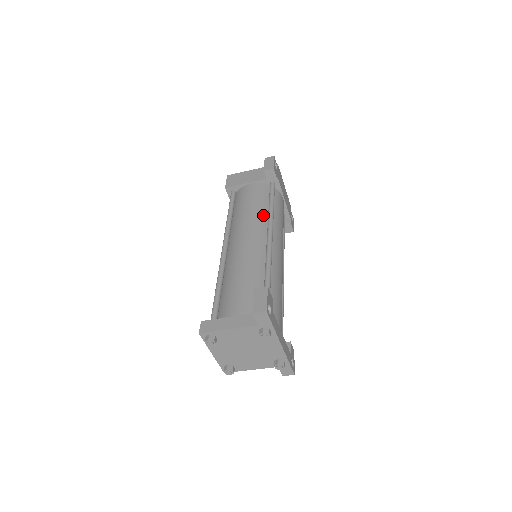
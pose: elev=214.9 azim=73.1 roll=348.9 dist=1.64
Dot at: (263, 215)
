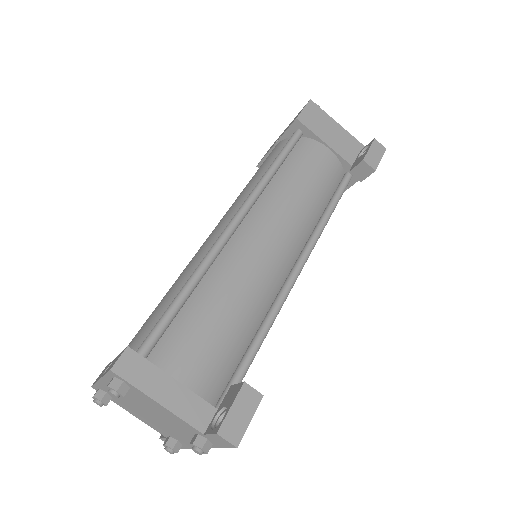
Dot at: (313, 219)
